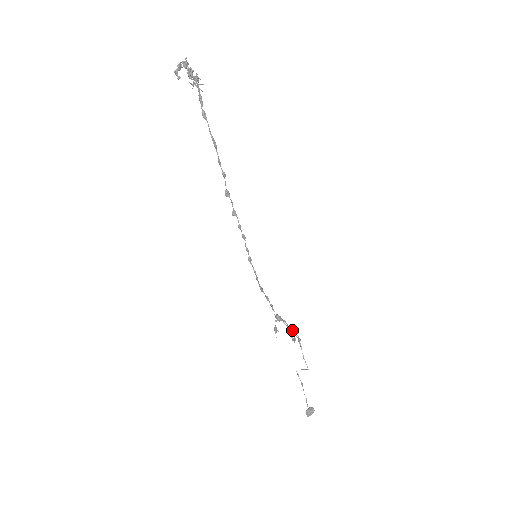
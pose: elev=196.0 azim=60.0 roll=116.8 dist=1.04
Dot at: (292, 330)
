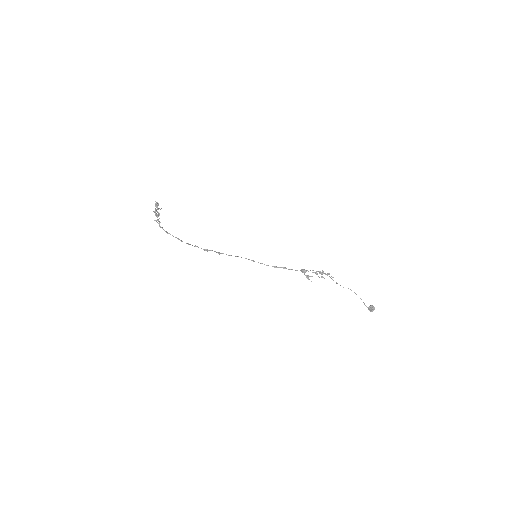
Dot at: (317, 273)
